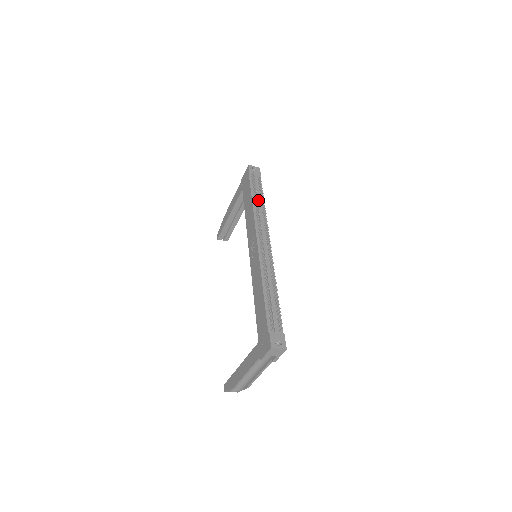
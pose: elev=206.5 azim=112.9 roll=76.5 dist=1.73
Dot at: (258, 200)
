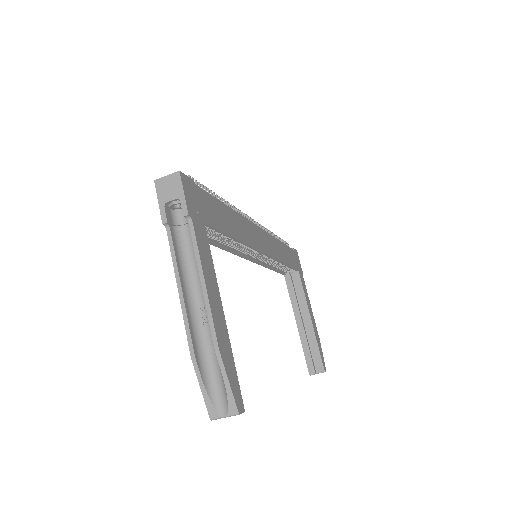
Dot at: occluded
